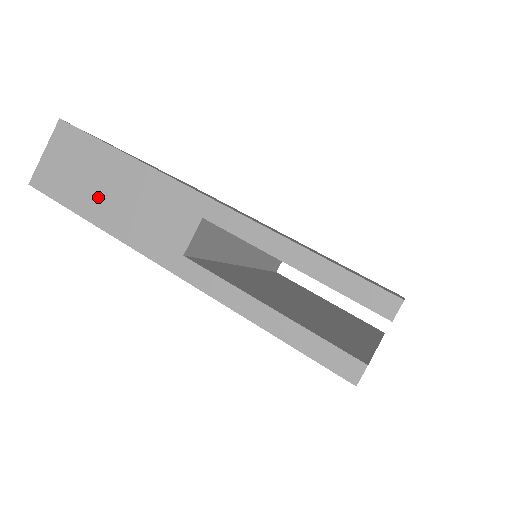
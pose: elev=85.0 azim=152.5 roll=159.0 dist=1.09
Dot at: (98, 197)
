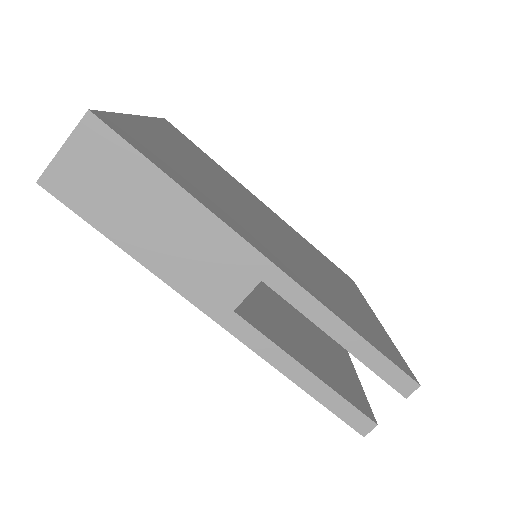
Dot at: (138, 226)
